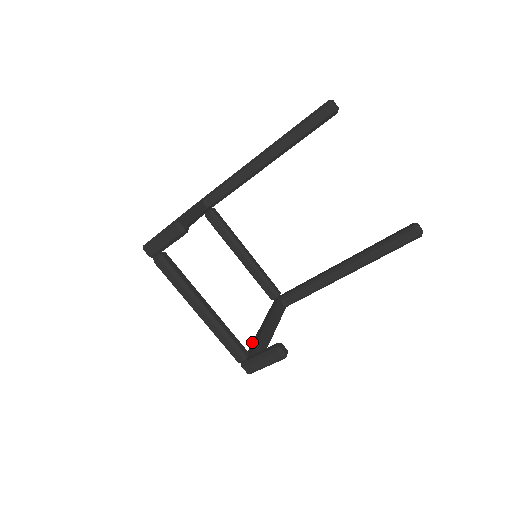
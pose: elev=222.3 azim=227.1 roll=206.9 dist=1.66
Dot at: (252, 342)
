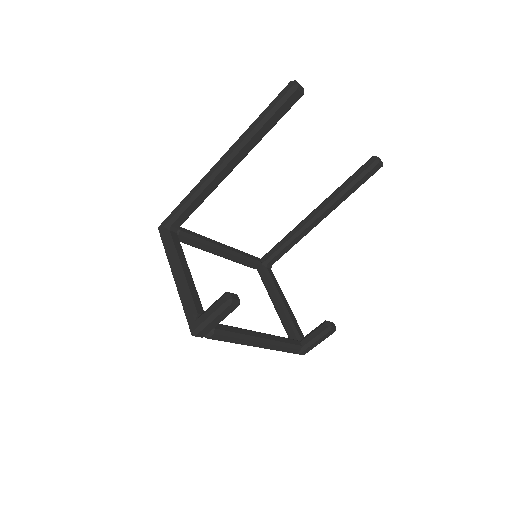
Dot at: (284, 325)
